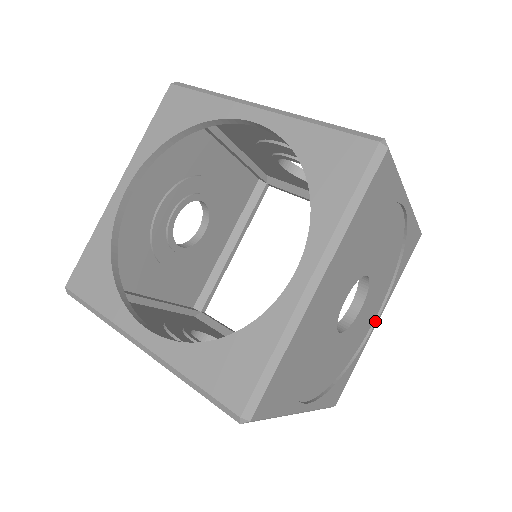
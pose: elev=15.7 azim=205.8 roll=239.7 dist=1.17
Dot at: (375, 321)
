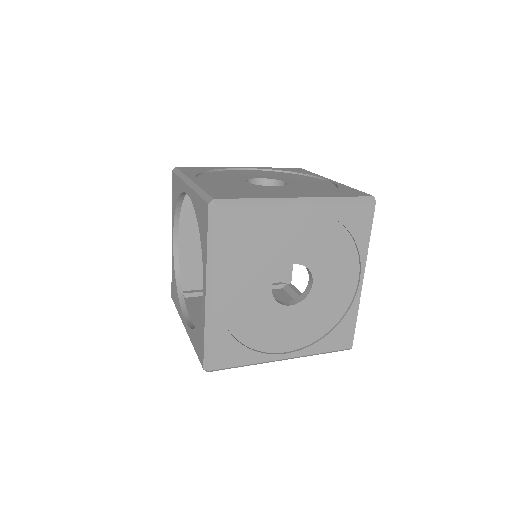
Dot at: (358, 282)
